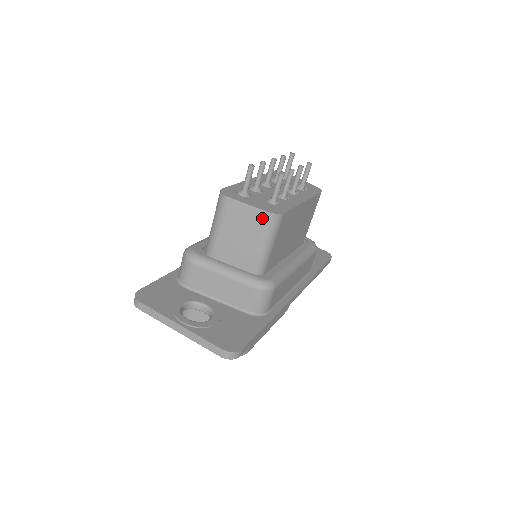
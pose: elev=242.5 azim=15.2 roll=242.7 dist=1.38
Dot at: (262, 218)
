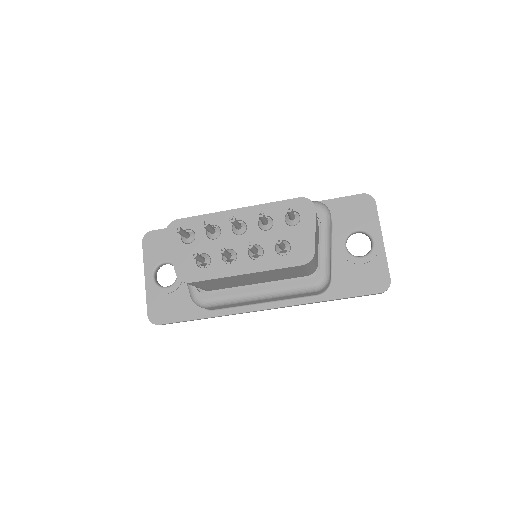
Dot at: occluded
